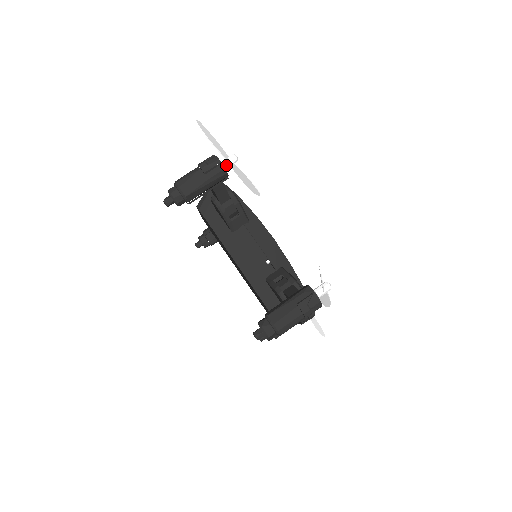
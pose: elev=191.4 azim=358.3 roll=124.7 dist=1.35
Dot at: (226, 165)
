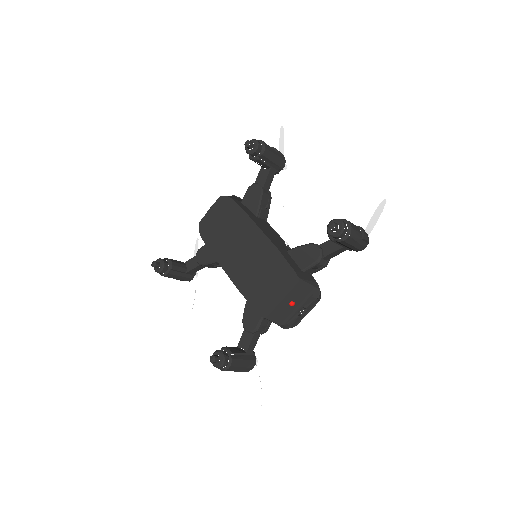
Dot at: occluded
